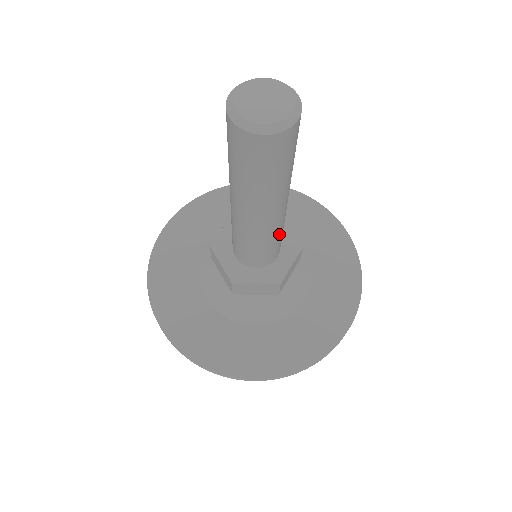
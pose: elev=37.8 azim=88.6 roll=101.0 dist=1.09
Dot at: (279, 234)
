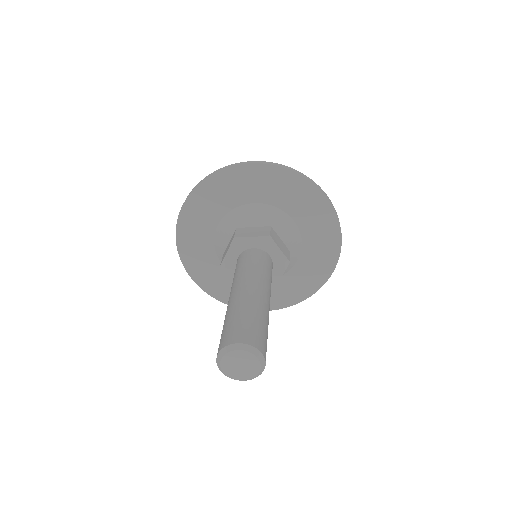
Dot at: occluded
